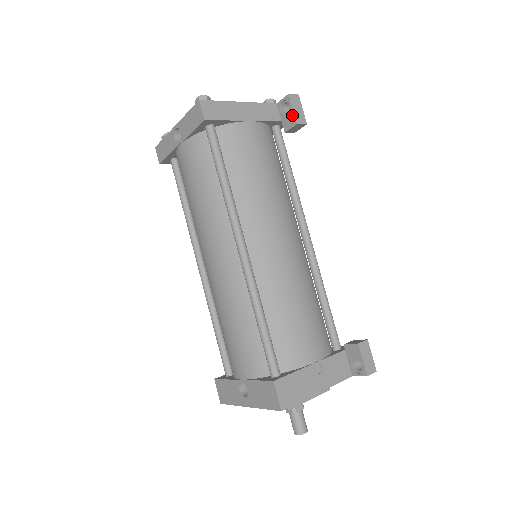
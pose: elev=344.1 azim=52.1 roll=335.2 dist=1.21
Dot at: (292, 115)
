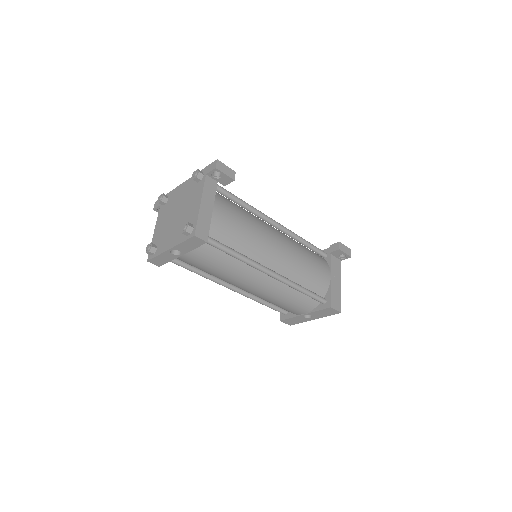
Dot at: (227, 177)
